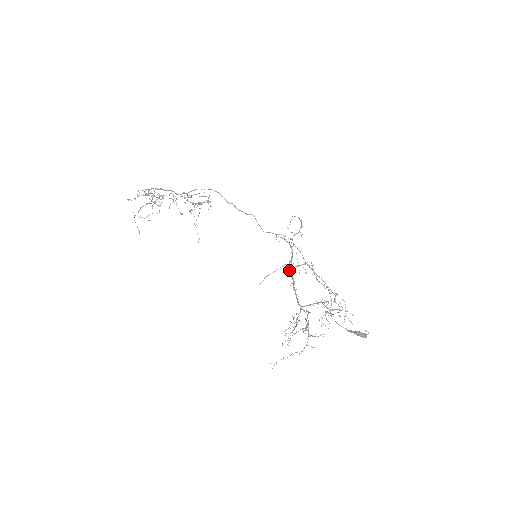
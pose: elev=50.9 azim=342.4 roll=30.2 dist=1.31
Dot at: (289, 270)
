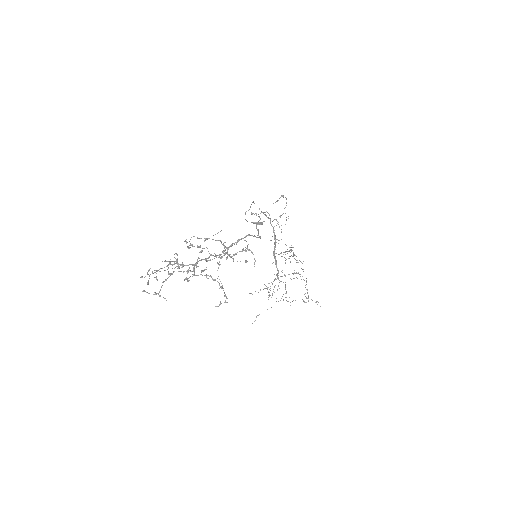
Dot at: occluded
